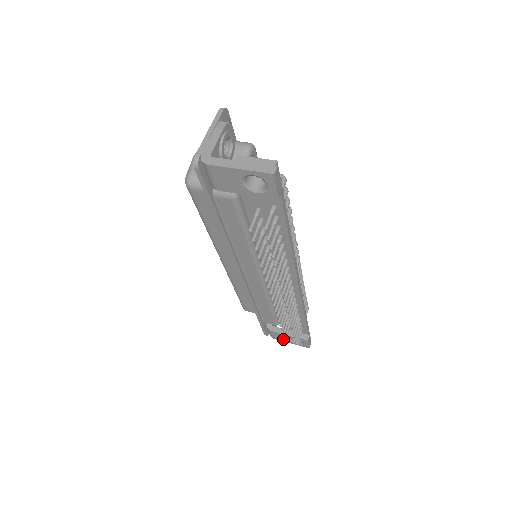
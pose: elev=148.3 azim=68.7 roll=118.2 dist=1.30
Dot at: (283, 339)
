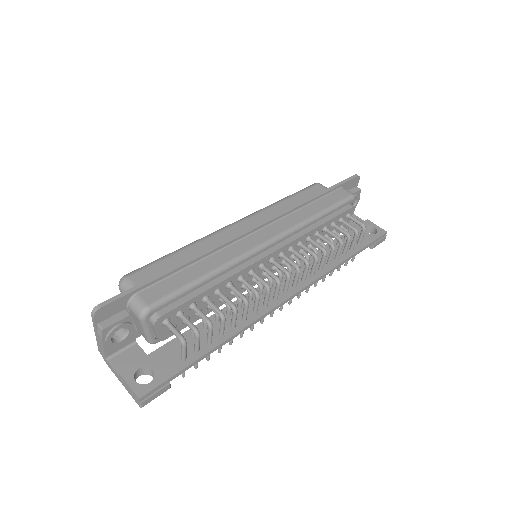
Dot at: occluded
